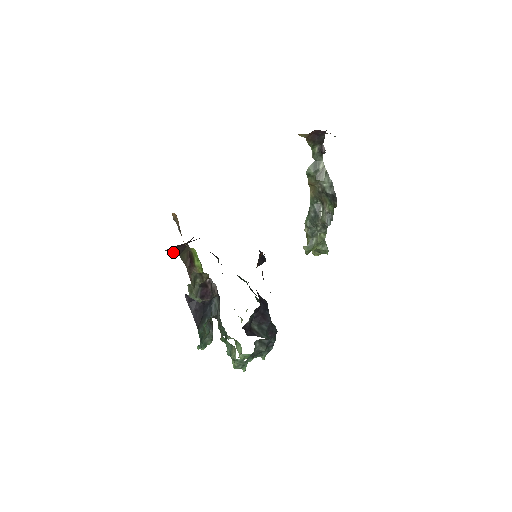
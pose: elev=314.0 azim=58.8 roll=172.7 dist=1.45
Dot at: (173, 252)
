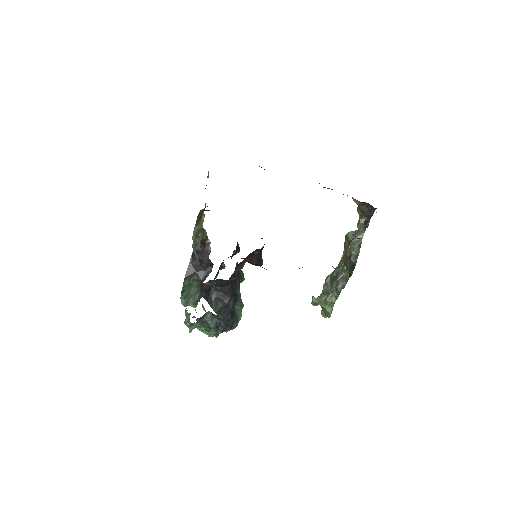
Dot at: occluded
